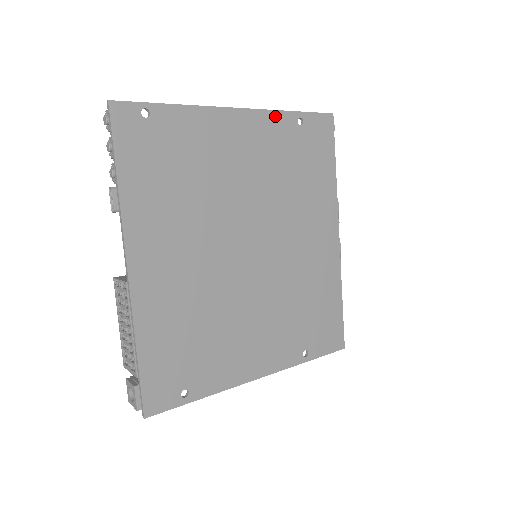
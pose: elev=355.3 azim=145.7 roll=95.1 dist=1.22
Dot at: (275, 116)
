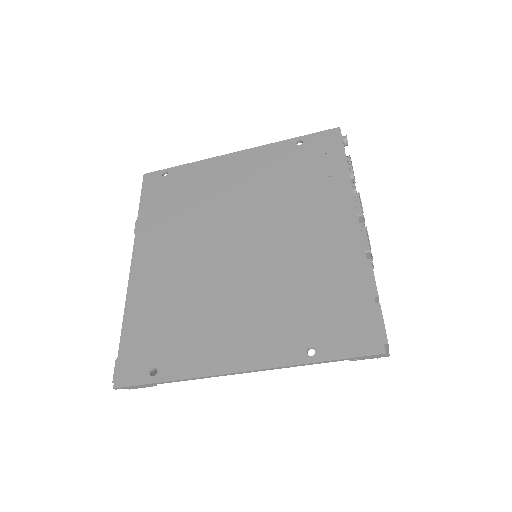
Dot at: (272, 147)
